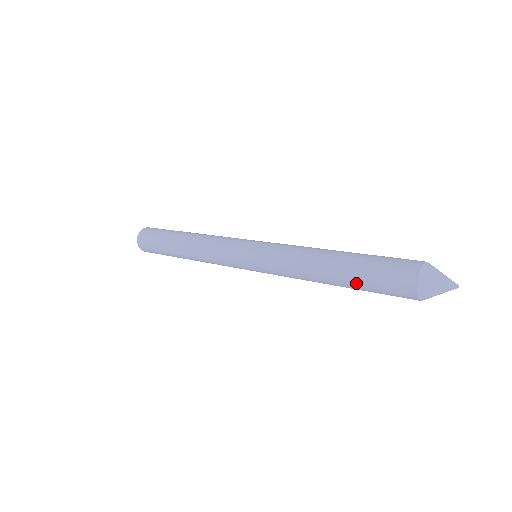
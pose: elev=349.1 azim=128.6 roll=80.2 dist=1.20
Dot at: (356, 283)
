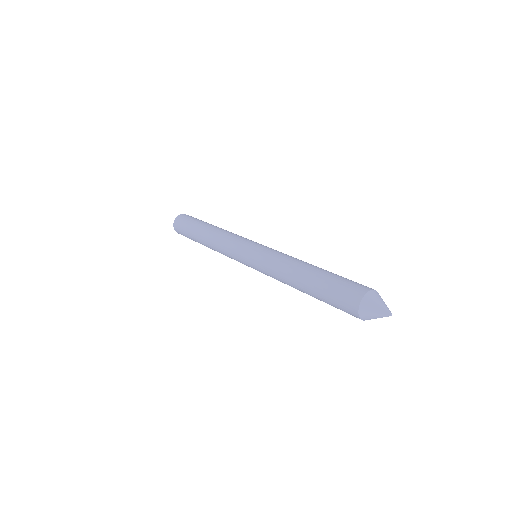
Dot at: (318, 294)
